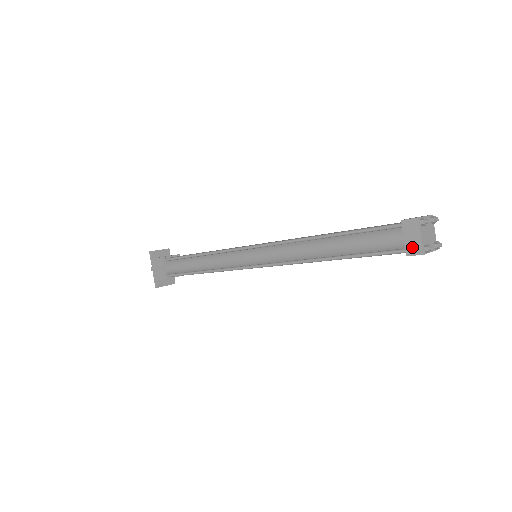
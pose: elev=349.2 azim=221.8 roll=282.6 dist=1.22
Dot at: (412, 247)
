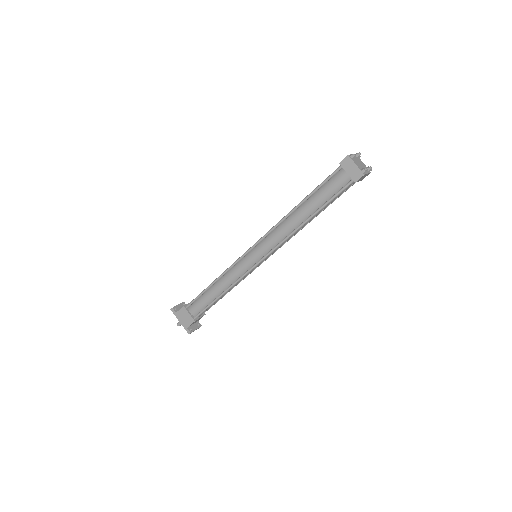
Dot at: (355, 175)
